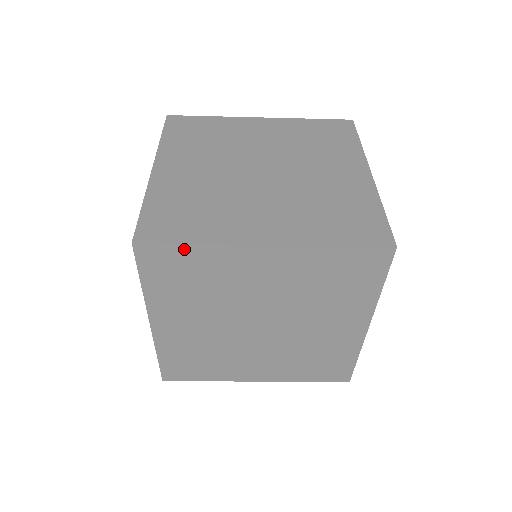
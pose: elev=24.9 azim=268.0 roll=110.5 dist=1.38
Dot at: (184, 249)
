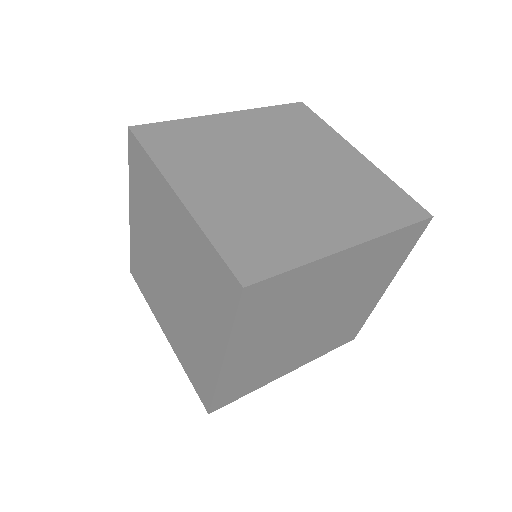
Dot at: (287, 276)
